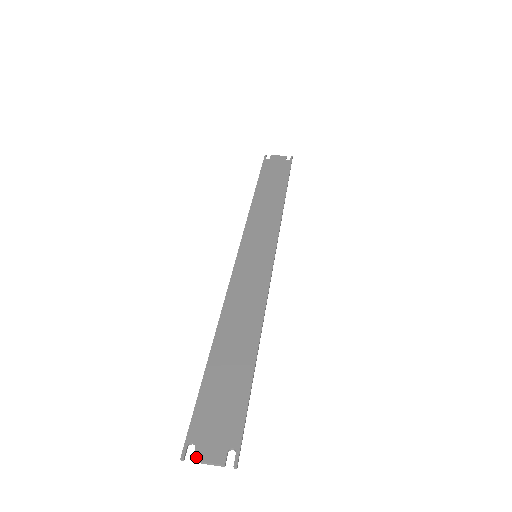
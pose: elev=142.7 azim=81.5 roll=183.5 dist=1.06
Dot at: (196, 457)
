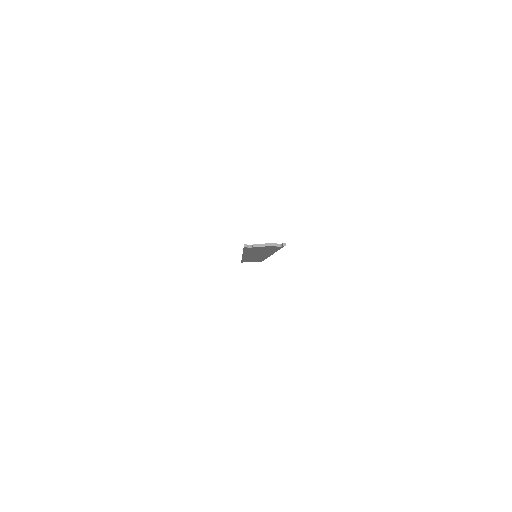
Dot at: (255, 244)
